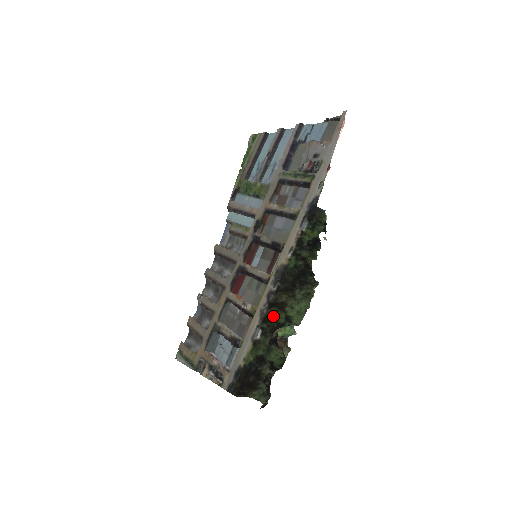
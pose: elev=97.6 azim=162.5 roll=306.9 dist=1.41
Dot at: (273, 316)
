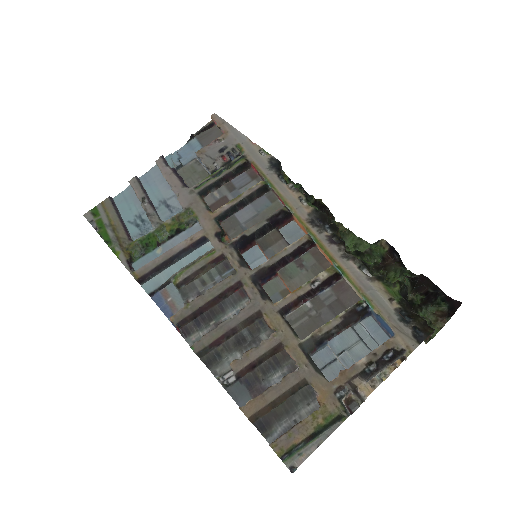
Dot at: occluded
